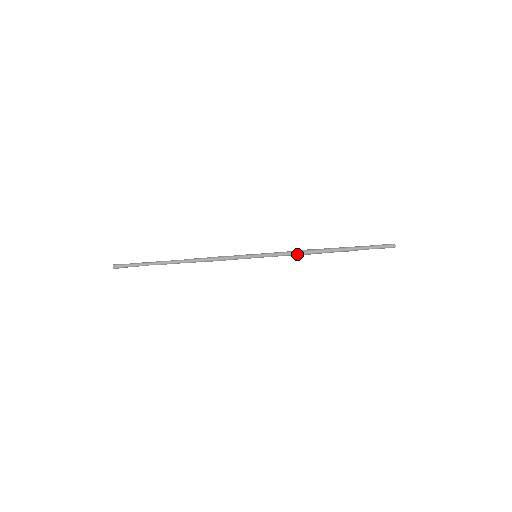
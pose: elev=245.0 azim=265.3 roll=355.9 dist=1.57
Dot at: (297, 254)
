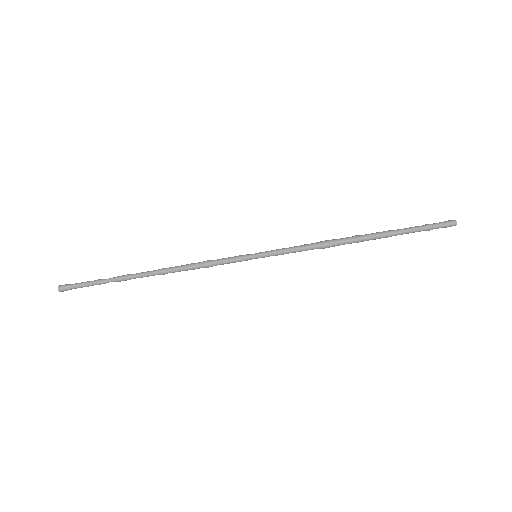
Dot at: (314, 247)
